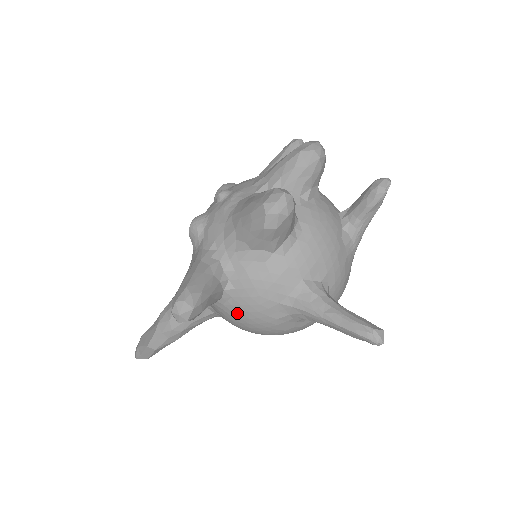
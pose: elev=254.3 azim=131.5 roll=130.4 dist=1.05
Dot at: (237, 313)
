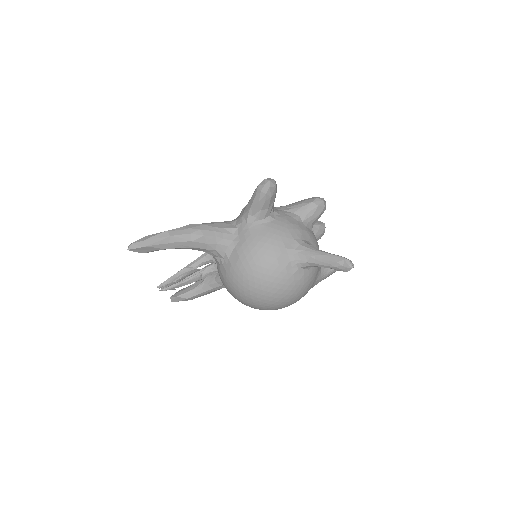
Dot at: (265, 232)
